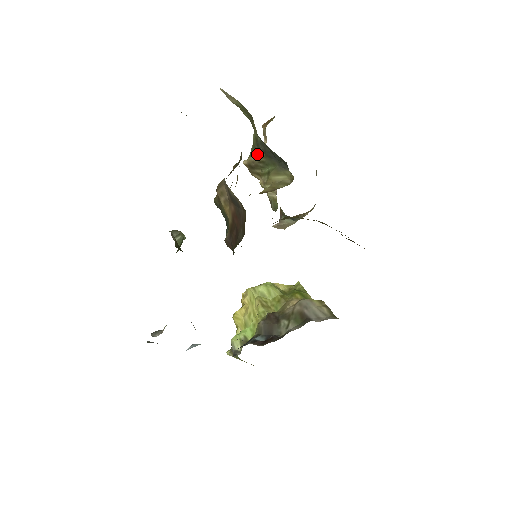
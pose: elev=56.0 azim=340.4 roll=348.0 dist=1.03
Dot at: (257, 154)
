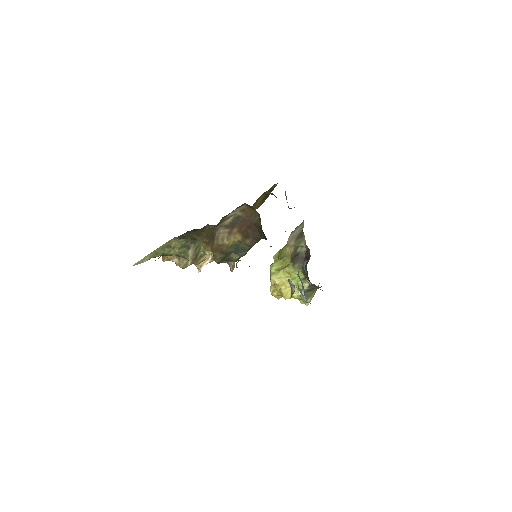
Dot at: (190, 249)
